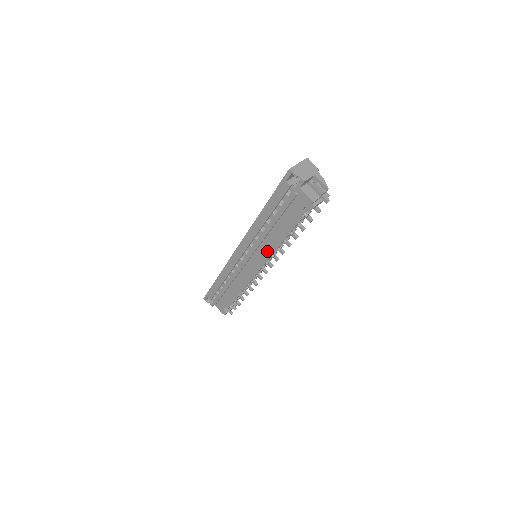
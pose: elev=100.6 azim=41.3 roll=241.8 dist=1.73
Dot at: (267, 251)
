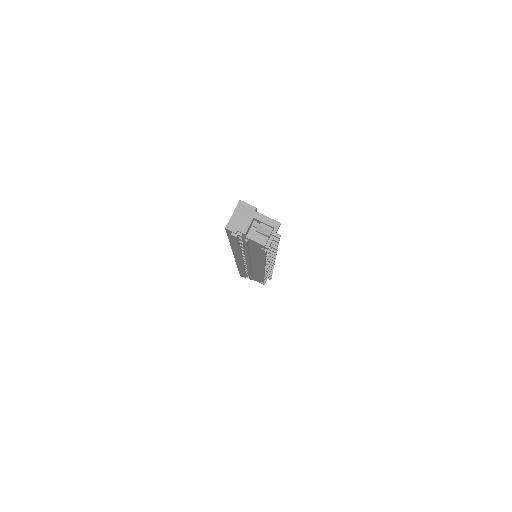
Dot at: (259, 263)
